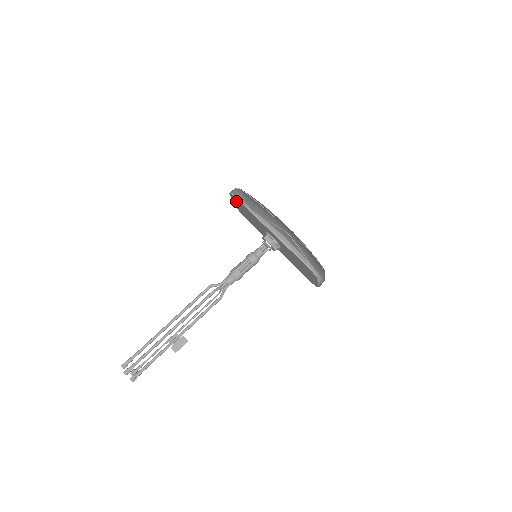
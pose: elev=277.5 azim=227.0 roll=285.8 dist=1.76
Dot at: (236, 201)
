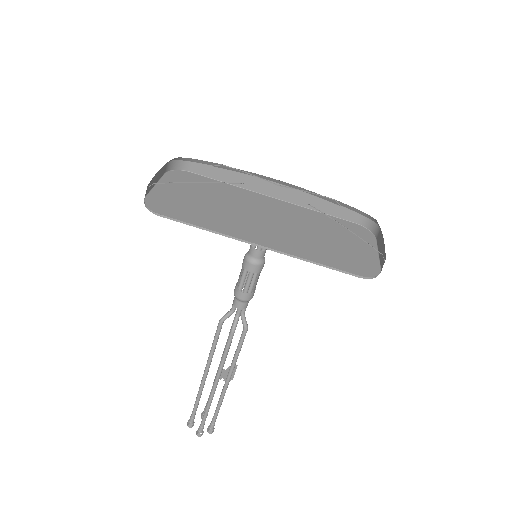
Dot at: (164, 204)
